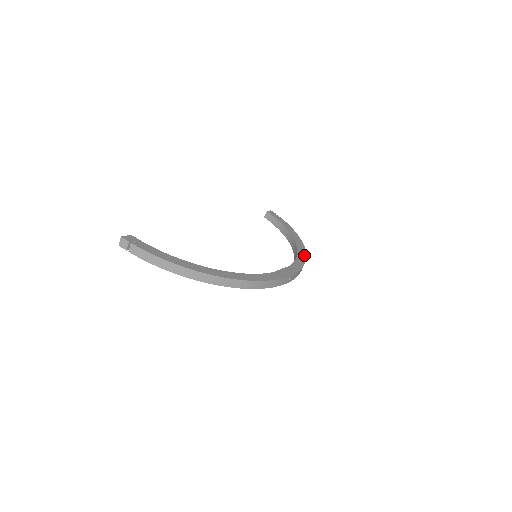
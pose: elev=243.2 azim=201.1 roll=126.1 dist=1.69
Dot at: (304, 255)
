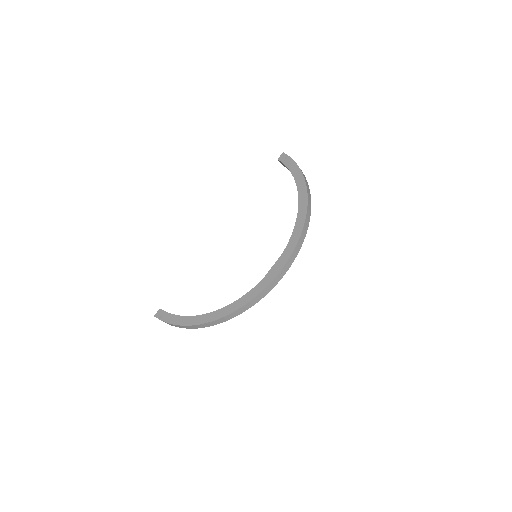
Dot at: (303, 219)
